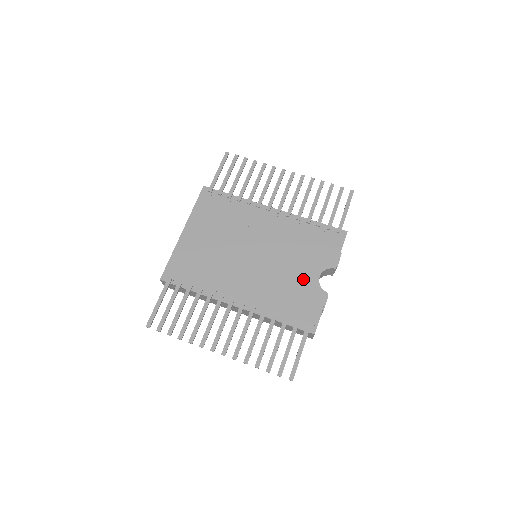
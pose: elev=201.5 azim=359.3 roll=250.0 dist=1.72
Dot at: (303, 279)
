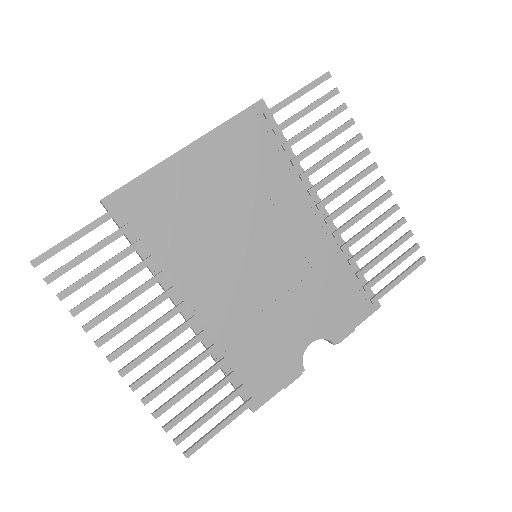
Dot at: (291, 334)
